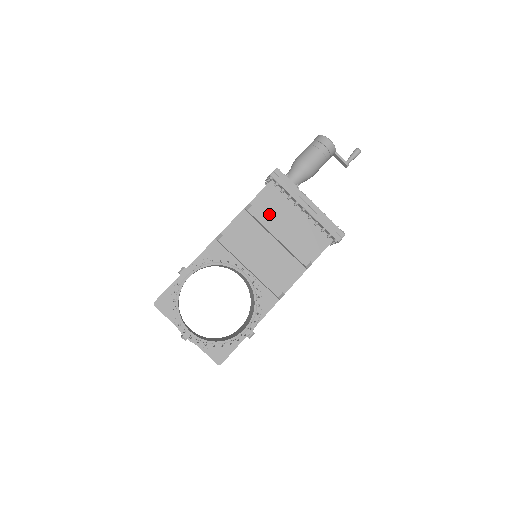
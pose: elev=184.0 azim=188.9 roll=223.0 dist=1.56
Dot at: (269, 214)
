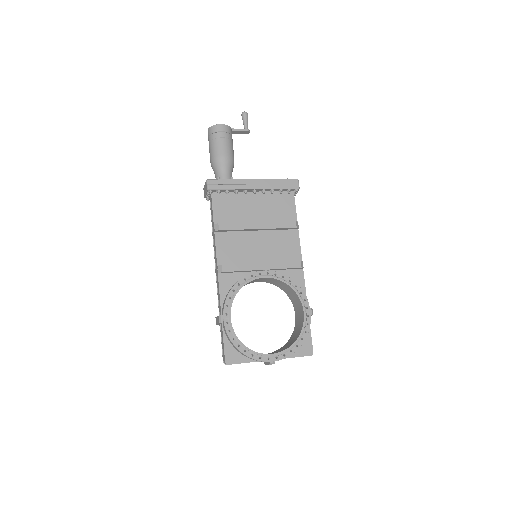
Dot at: (235, 218)
